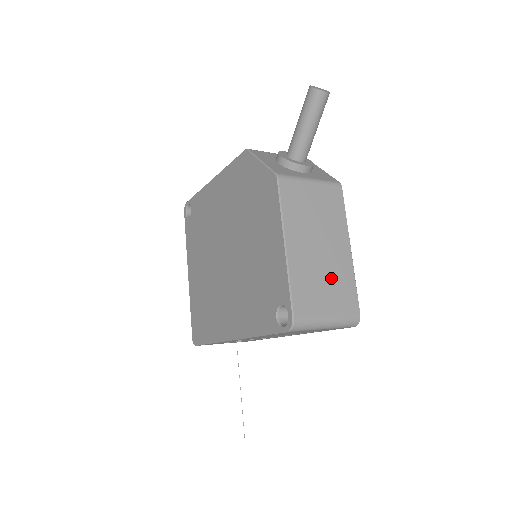
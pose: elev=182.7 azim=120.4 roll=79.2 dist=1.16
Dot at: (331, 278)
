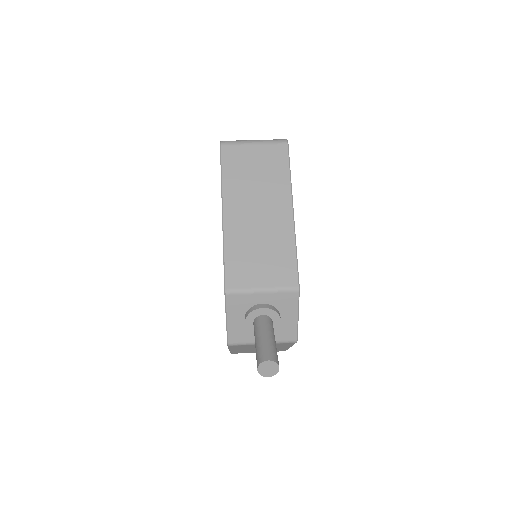
Dot at: occluded
